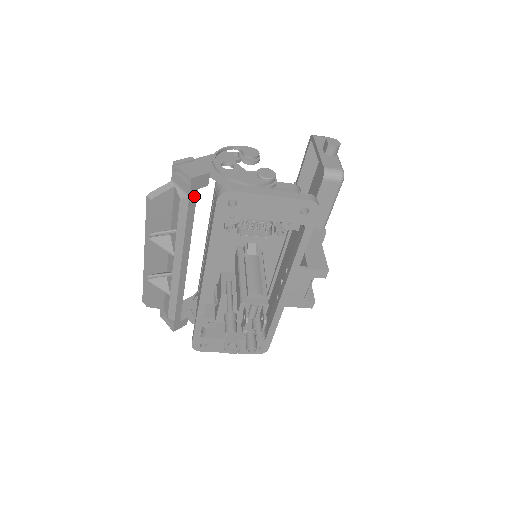
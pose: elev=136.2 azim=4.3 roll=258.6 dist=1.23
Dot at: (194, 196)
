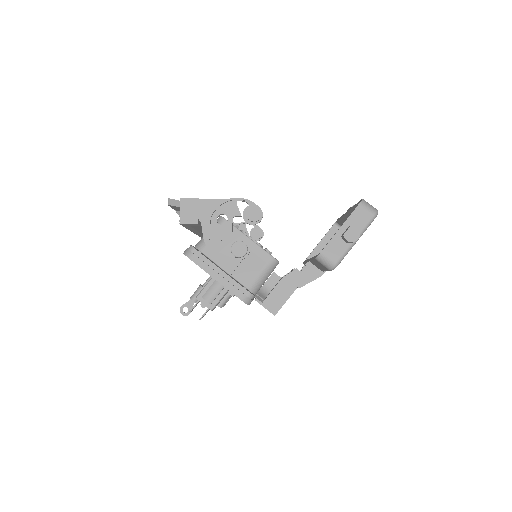
Dot at: (188, 226)
